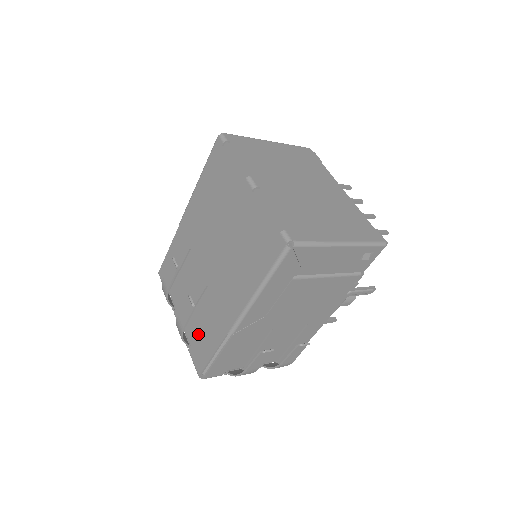
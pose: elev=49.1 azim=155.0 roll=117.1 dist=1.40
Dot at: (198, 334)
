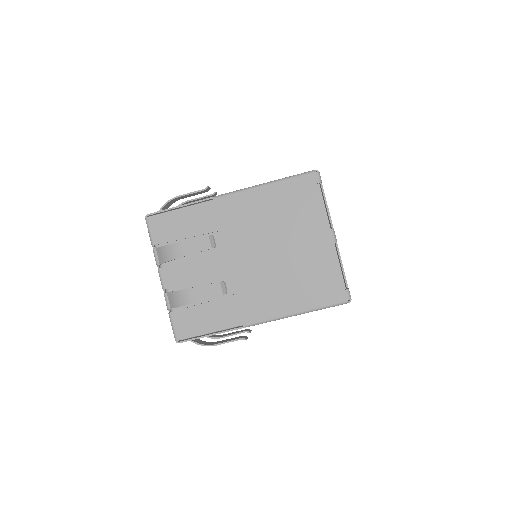
Dot at: (196, 307)
